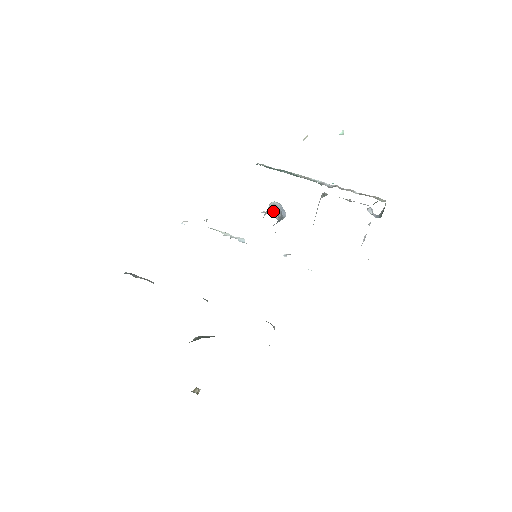
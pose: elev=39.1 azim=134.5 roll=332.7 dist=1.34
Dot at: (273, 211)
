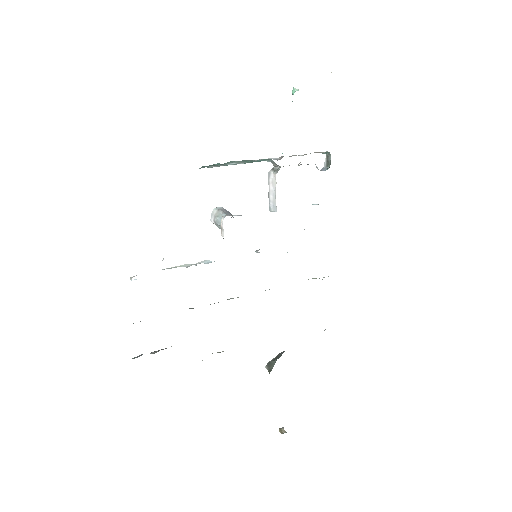
Dot at: (227, 214)
